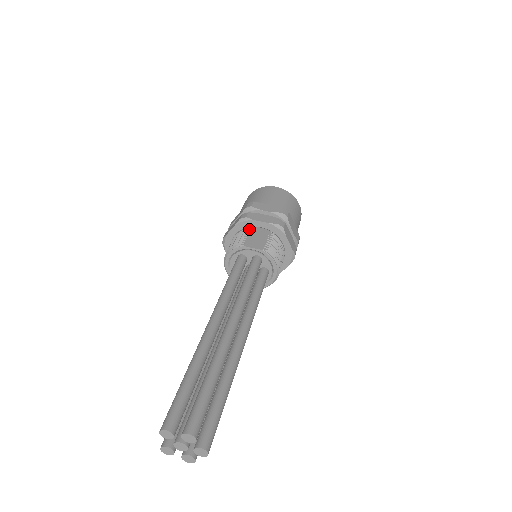
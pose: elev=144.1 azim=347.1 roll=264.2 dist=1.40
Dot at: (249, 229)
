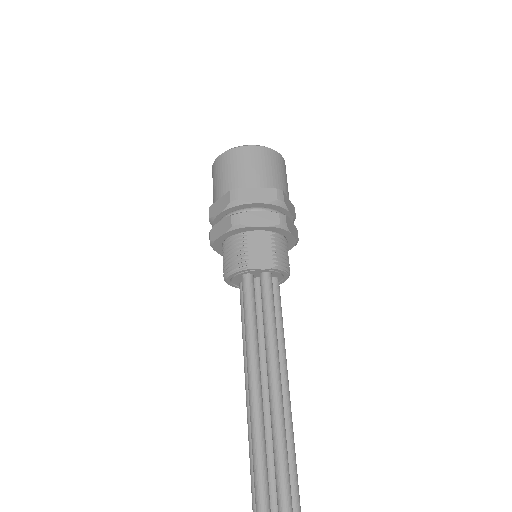
Dot at: (245, 235)
